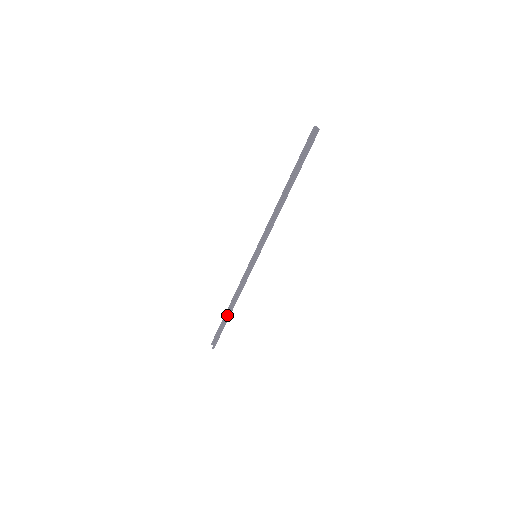
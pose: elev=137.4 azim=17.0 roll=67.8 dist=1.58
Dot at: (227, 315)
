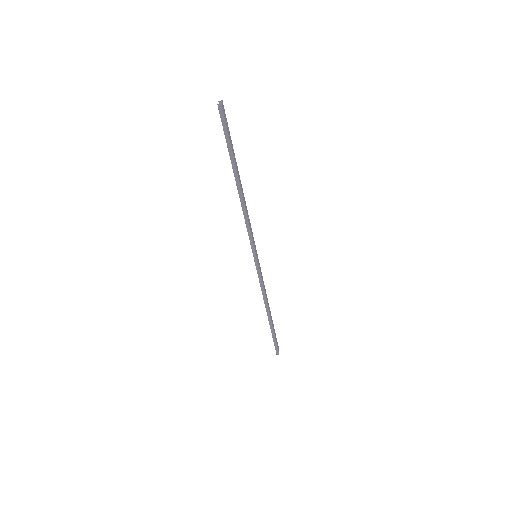
Dot at: (268, 320)
